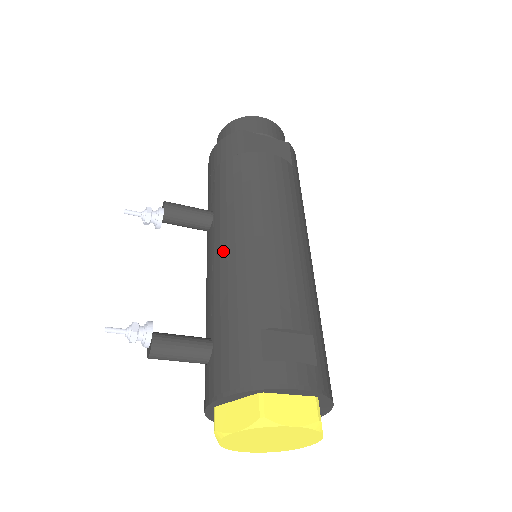
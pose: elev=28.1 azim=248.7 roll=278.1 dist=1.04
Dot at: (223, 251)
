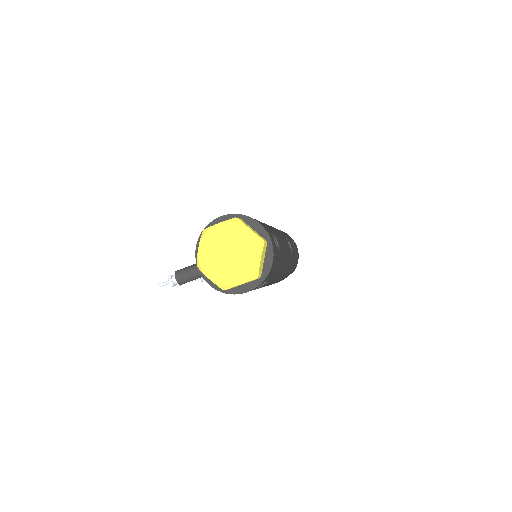
Dot at: occluded
